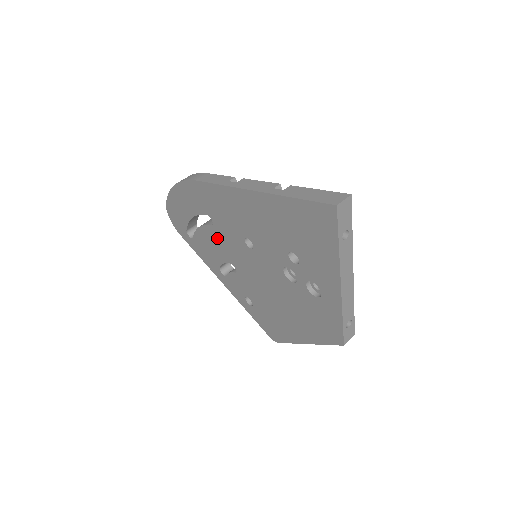
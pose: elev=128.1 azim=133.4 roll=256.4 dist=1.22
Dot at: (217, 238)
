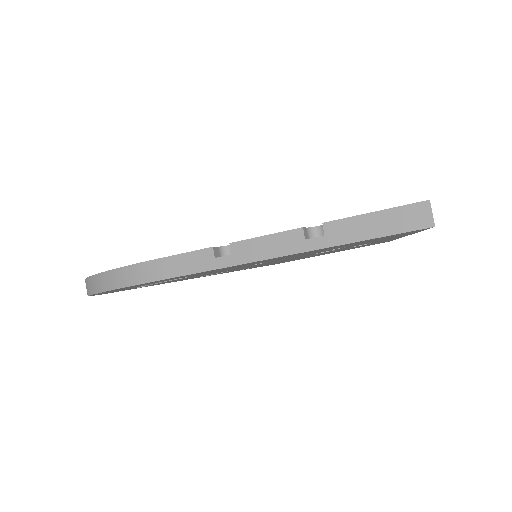
Dot at: occluded
